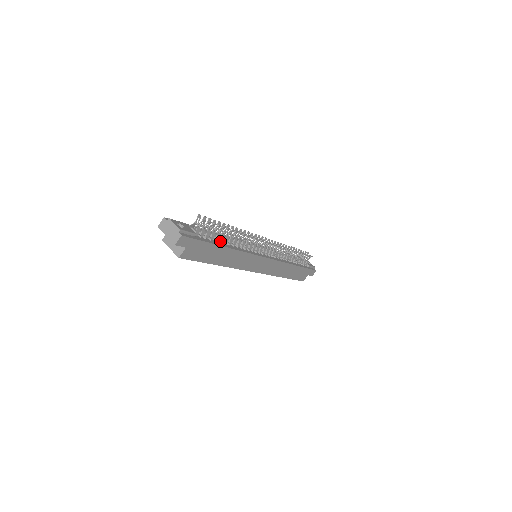
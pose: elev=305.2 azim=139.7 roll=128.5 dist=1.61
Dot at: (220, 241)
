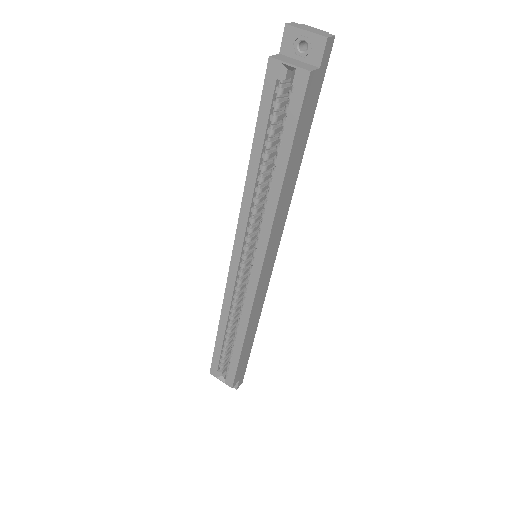
Dot at: occluded
